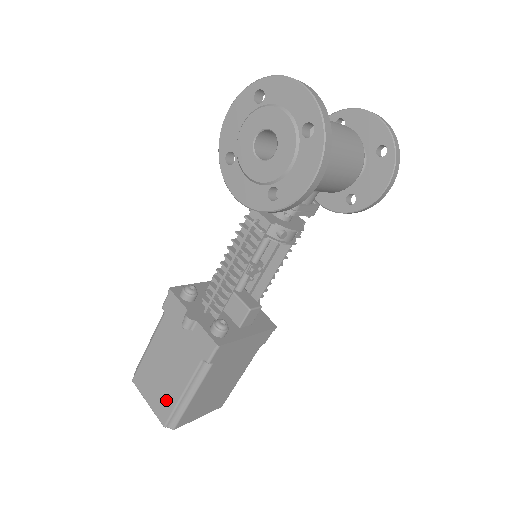
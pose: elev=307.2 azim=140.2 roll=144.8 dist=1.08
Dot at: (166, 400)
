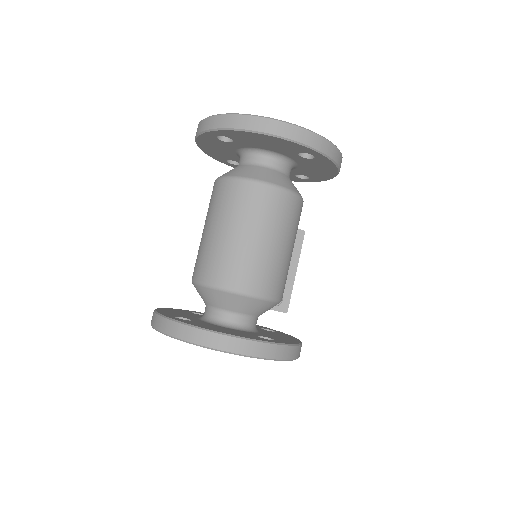
Dot at: occluded
